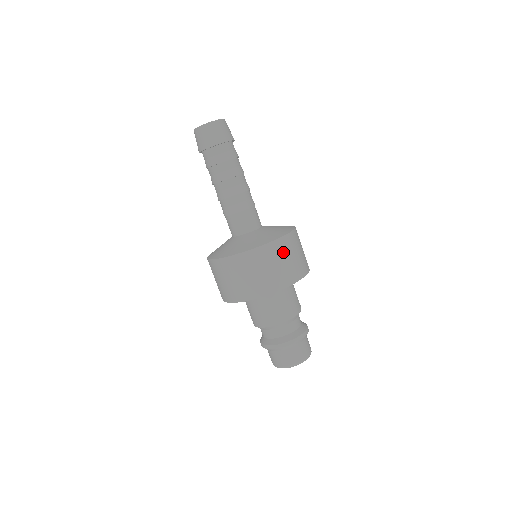
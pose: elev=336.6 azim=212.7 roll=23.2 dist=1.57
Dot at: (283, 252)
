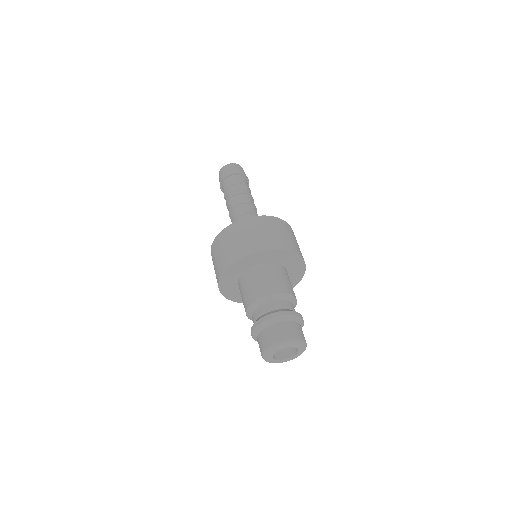
Dot at: (272, 225)
